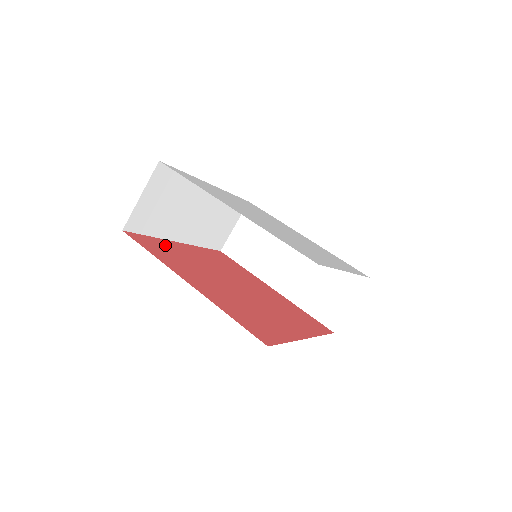
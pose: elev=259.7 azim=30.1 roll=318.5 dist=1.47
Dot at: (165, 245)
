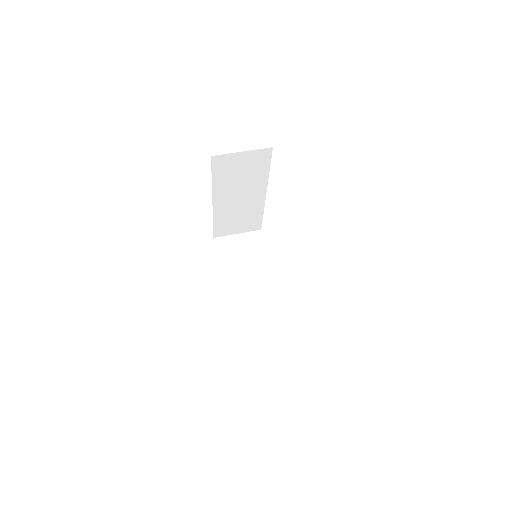
Dot at: occluded
